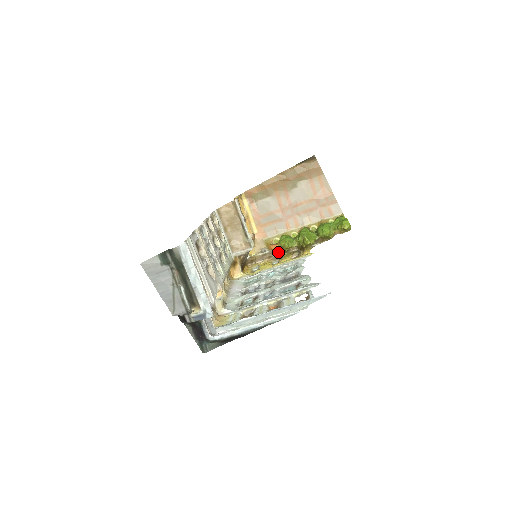
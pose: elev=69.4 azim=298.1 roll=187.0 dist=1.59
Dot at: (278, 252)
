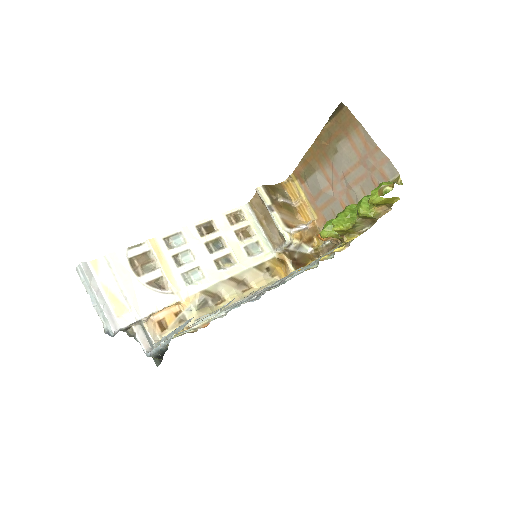
Dot at: (340, 241)
